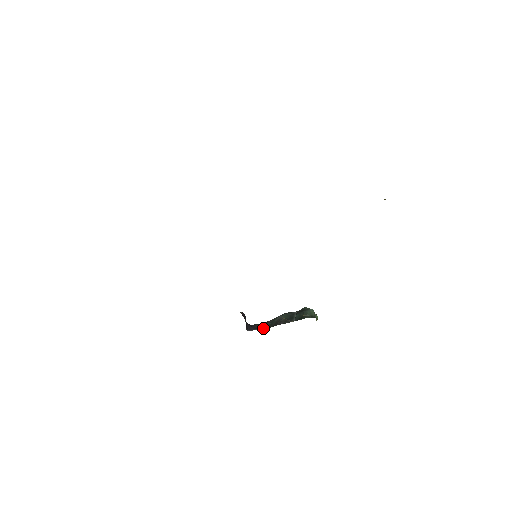
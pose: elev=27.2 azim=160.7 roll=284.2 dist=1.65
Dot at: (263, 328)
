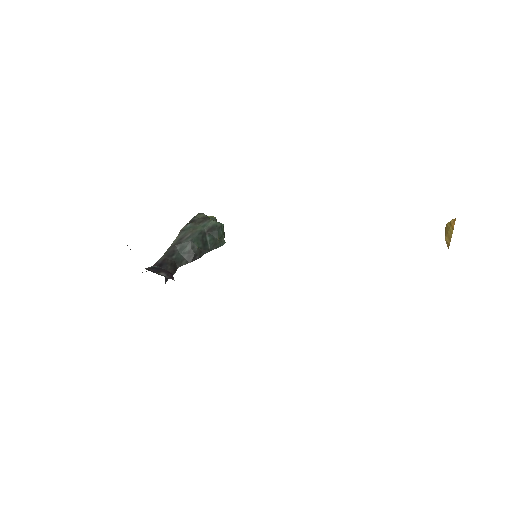
Dot at: (176, 269)
